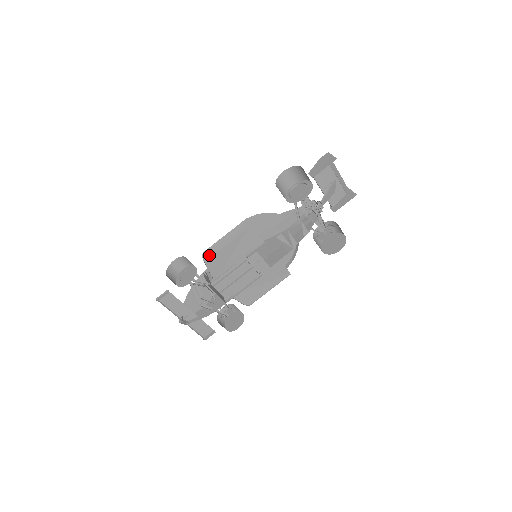
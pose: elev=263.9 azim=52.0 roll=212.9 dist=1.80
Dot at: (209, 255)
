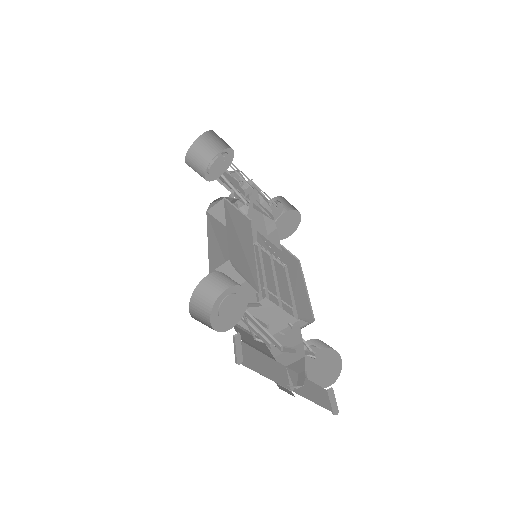
Dot at: occluded
